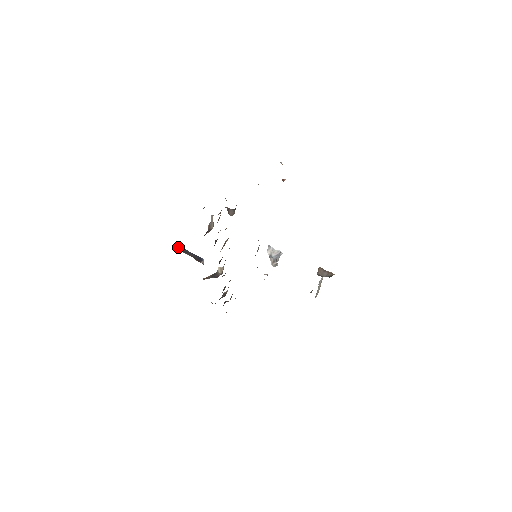
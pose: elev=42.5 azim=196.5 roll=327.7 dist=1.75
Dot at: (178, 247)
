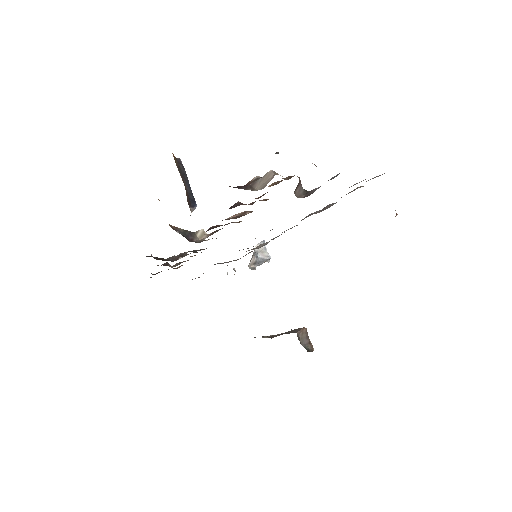
Dot at: (179, 159)
